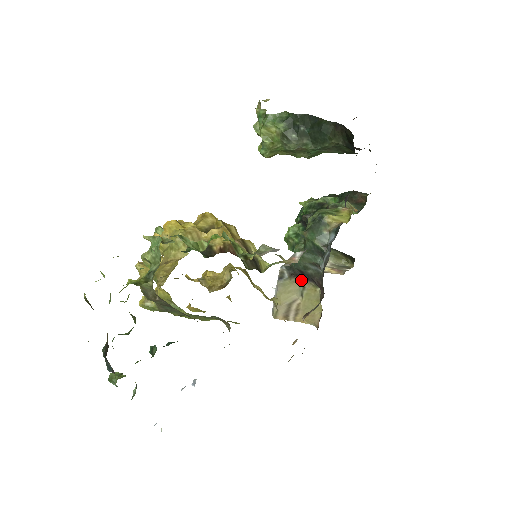
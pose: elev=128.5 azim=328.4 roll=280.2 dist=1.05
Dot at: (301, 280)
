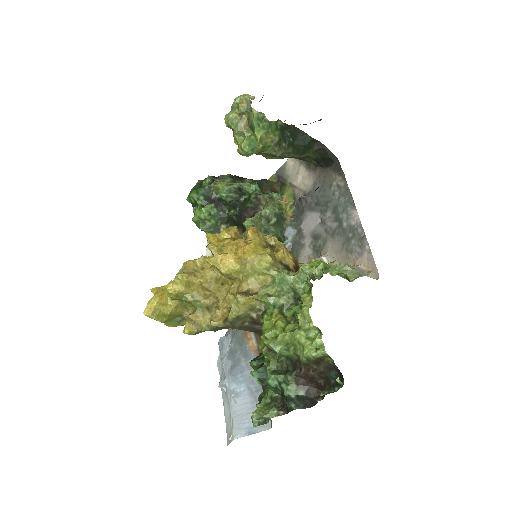
Dot at: occluded
